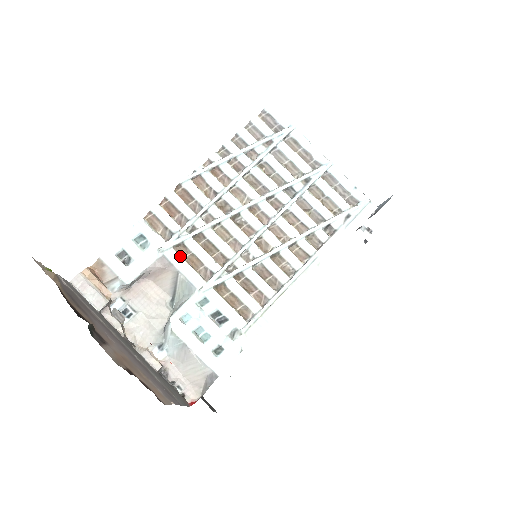
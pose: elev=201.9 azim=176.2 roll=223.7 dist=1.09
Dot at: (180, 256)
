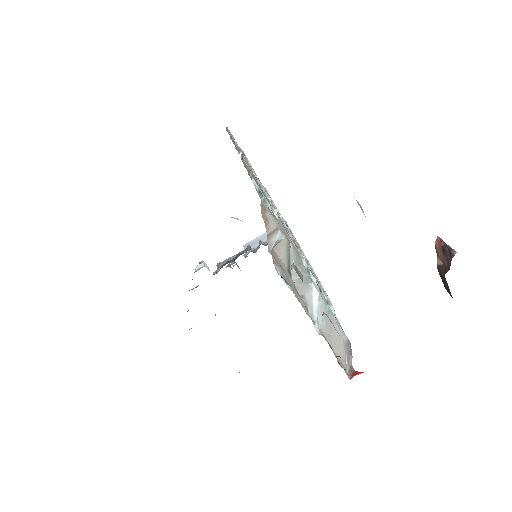
Dot at: occluded
